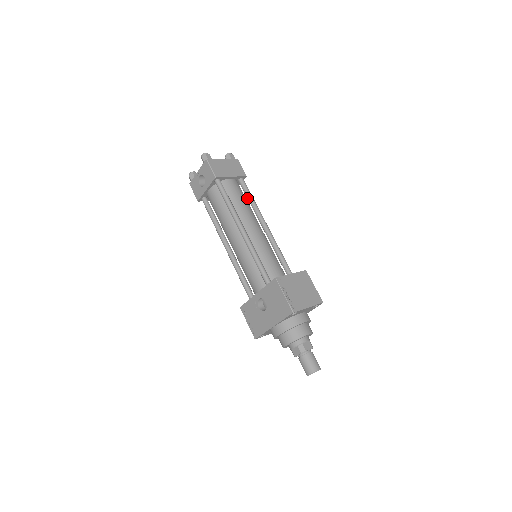
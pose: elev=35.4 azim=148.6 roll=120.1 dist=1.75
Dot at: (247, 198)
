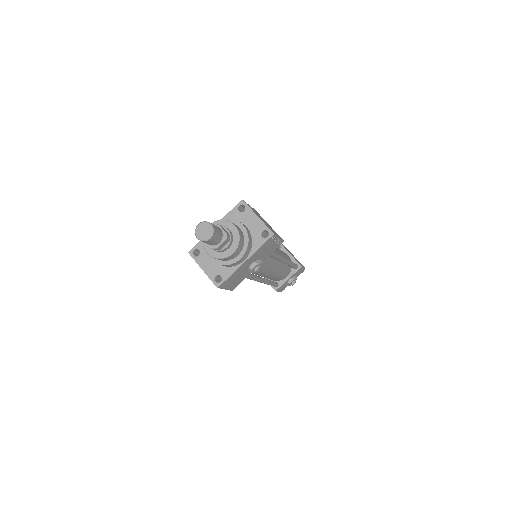
Dot at: occluded
